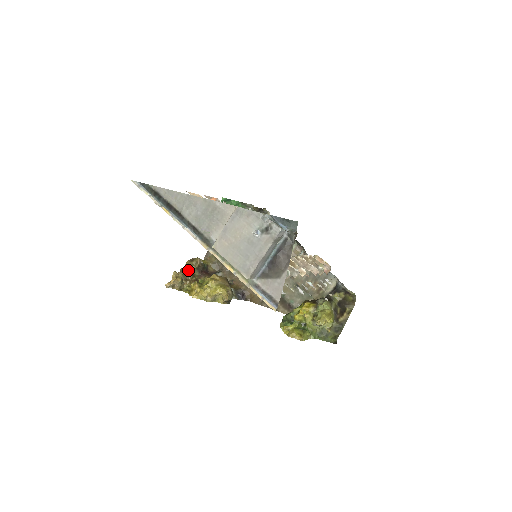
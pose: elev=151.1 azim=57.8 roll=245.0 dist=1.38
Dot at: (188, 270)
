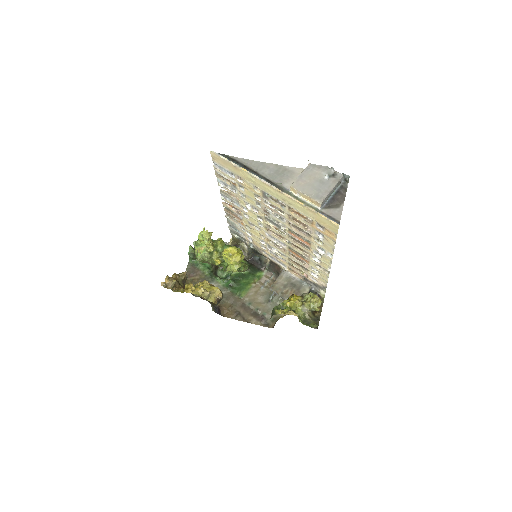
Dot at: occluded
